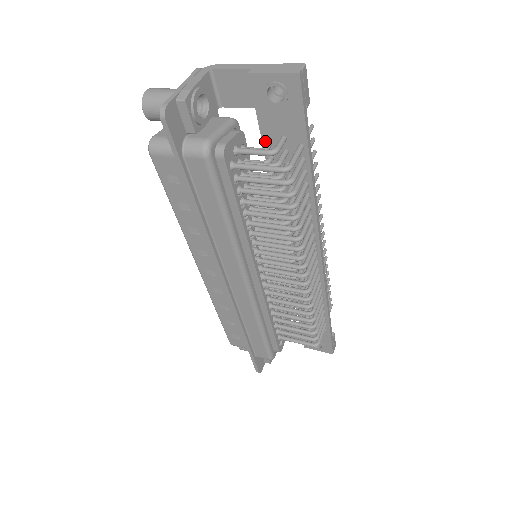
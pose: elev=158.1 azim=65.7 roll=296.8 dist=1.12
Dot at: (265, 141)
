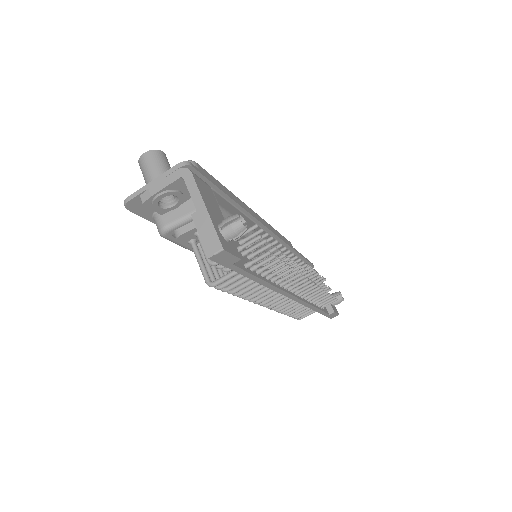
Dot at: occluded
